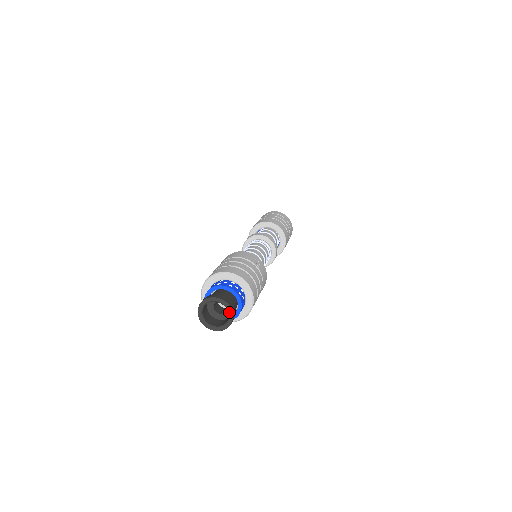
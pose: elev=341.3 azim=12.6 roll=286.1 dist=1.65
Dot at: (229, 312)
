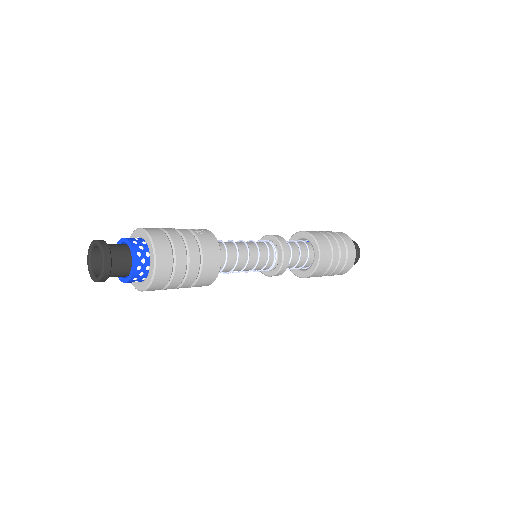
Dot at: (100, 251)
